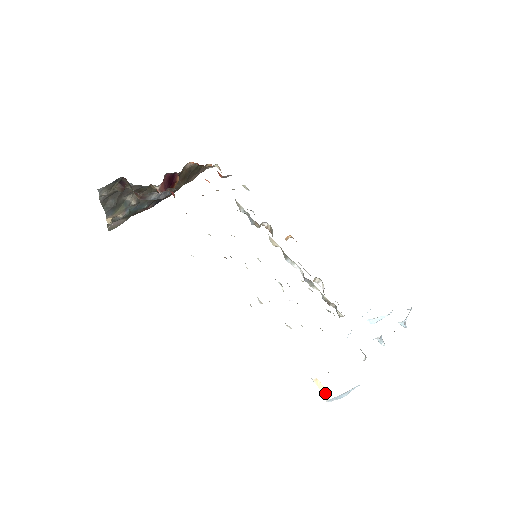
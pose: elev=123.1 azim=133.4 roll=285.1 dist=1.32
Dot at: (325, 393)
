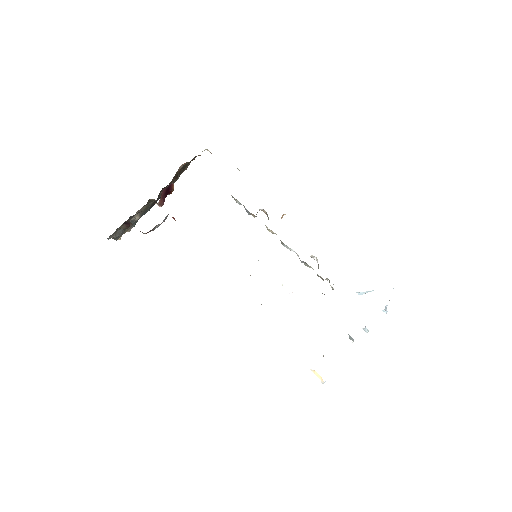
Dot at: (321, 379)
